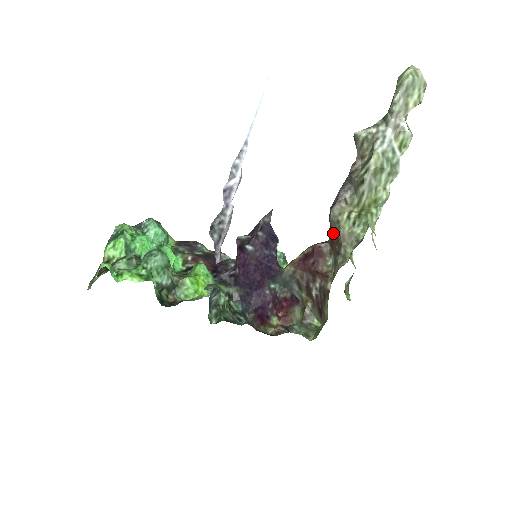
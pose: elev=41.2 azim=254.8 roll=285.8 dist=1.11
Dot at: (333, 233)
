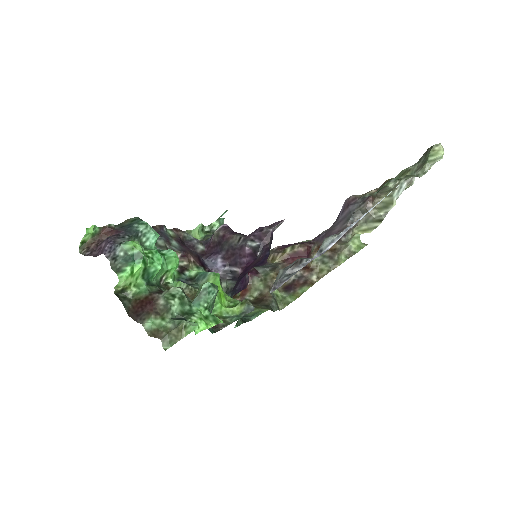
Dot at: (333, 245)
